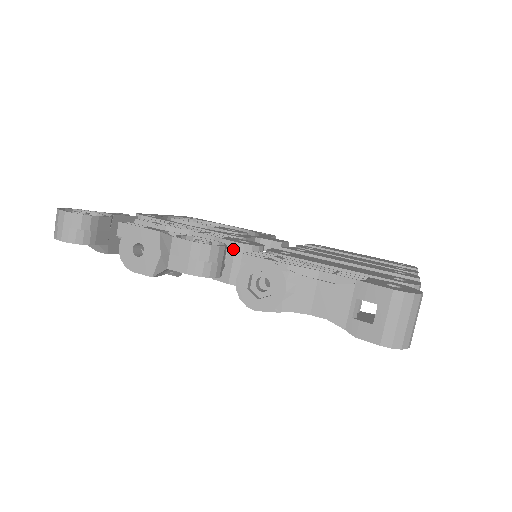
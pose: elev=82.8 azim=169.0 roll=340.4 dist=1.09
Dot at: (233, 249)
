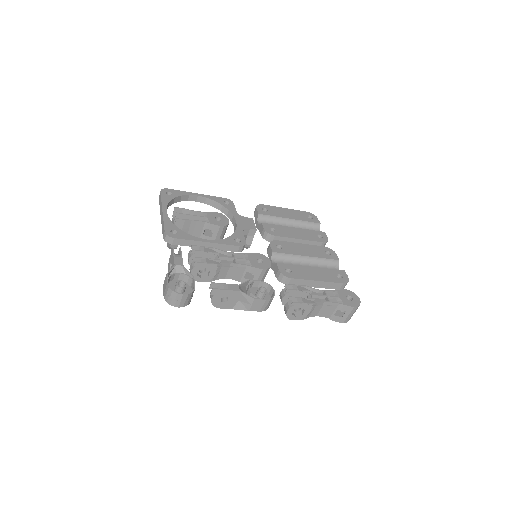
Dot at: (260, 272)
